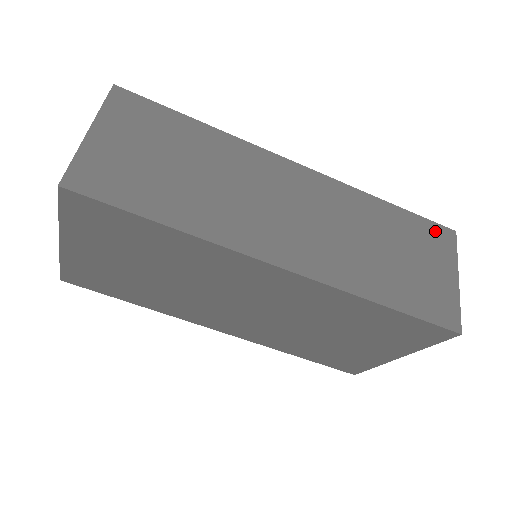
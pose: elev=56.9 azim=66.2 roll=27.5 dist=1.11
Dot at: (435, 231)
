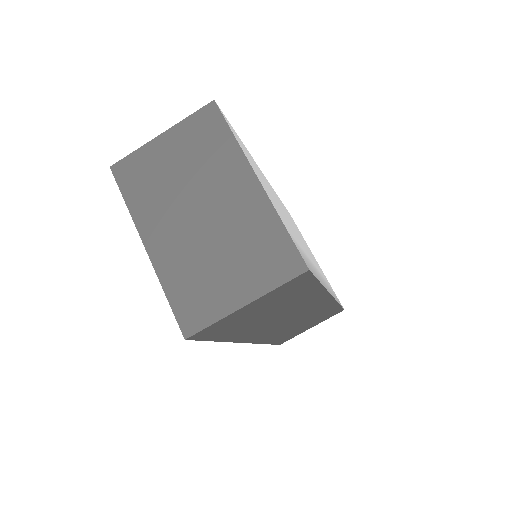
Dot at: (336, 312)
